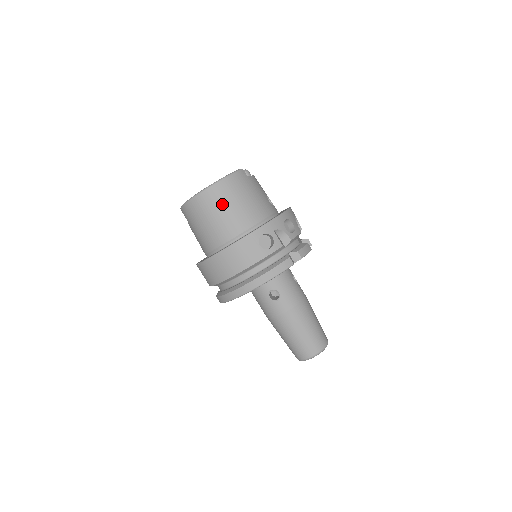
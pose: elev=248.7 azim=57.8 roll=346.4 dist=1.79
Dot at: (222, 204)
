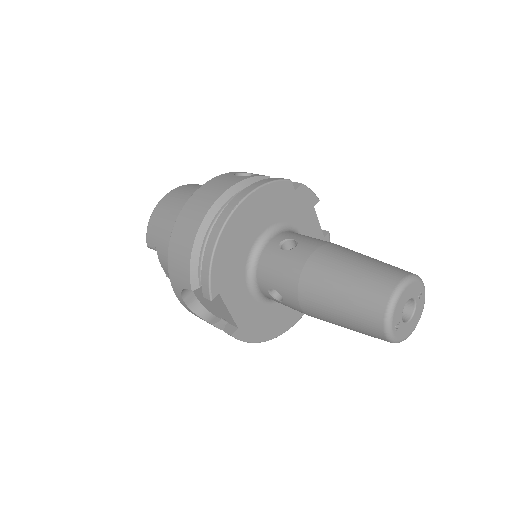
Dot at: (188, 191)
